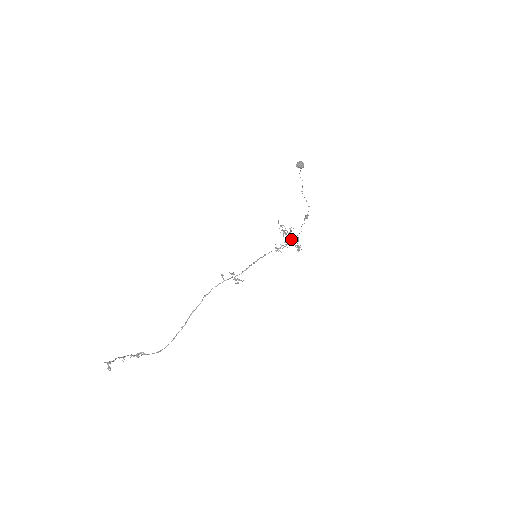
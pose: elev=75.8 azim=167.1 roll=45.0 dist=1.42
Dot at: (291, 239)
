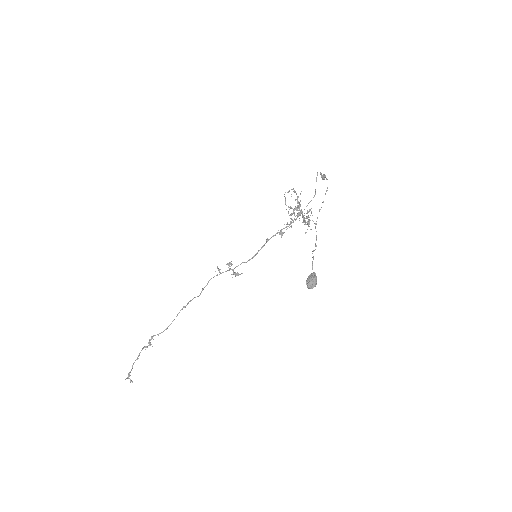
Dot at: occluded
